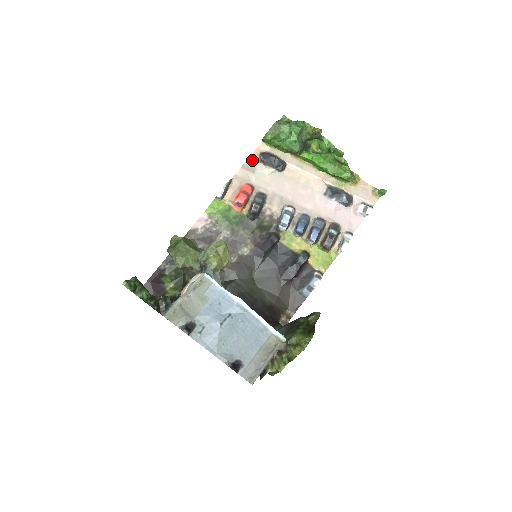
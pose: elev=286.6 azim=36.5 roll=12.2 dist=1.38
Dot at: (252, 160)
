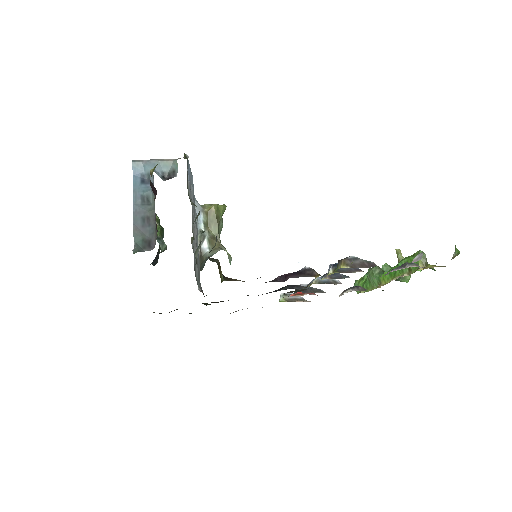
Dot at: occluded
